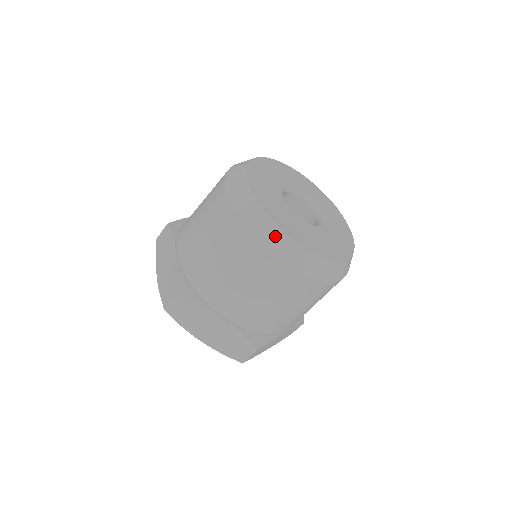
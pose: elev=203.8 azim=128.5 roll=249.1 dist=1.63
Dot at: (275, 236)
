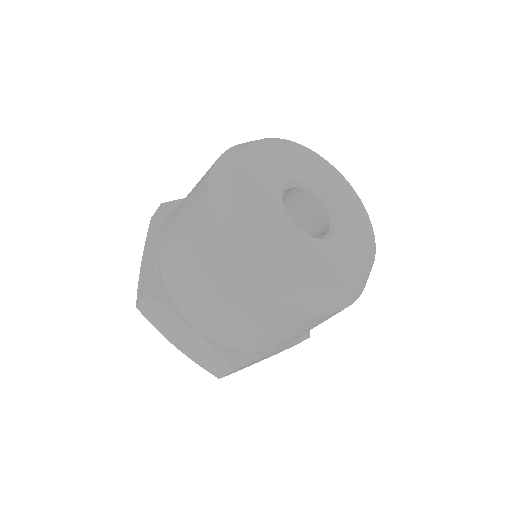
Dot at: (252, 253)
